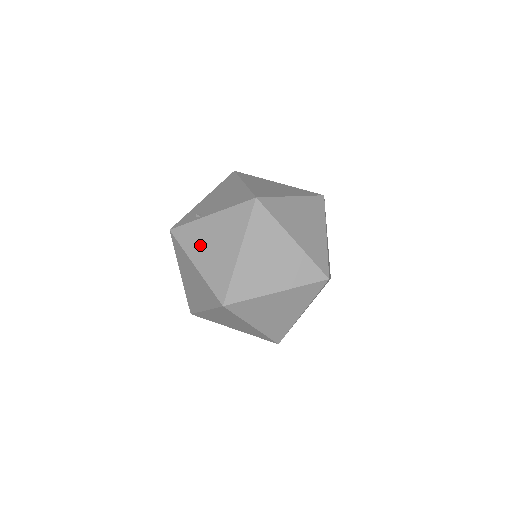
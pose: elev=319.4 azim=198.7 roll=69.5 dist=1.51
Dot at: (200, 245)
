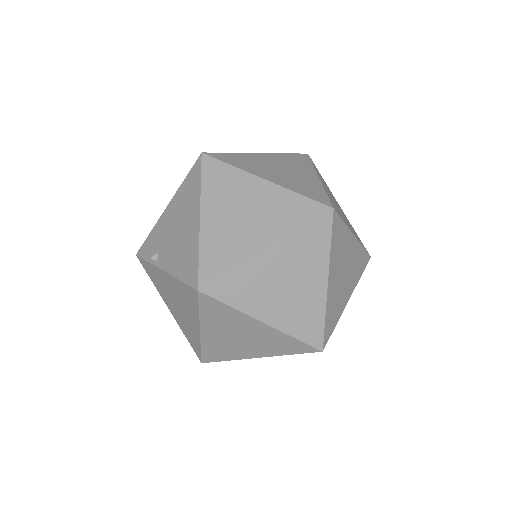
Dot at: (165, 294)
